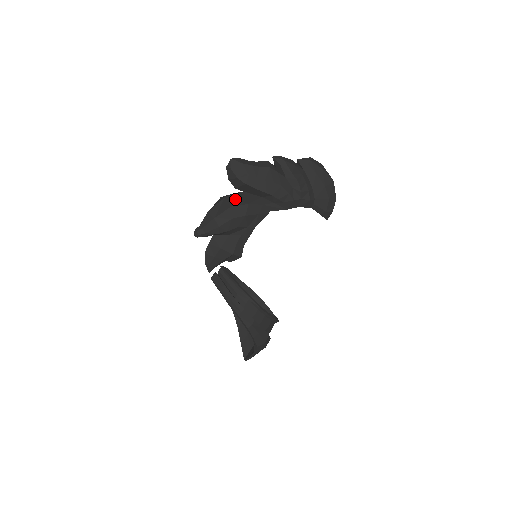
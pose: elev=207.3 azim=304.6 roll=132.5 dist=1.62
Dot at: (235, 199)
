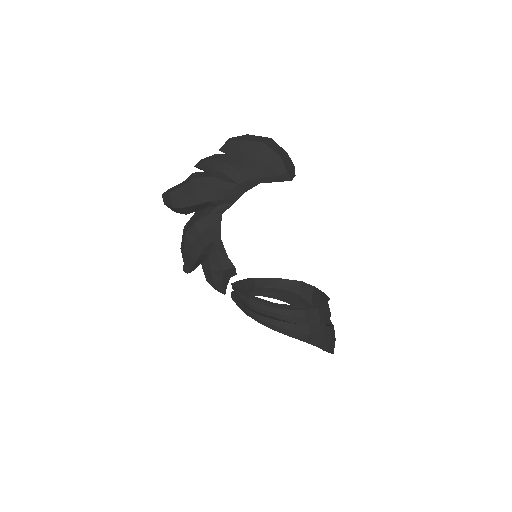
Dot at: (188, 225)
